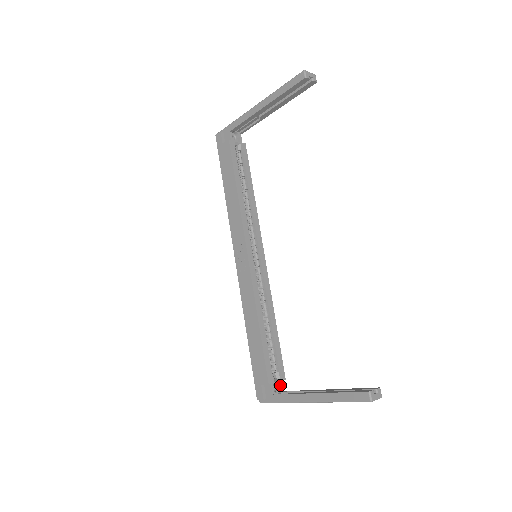
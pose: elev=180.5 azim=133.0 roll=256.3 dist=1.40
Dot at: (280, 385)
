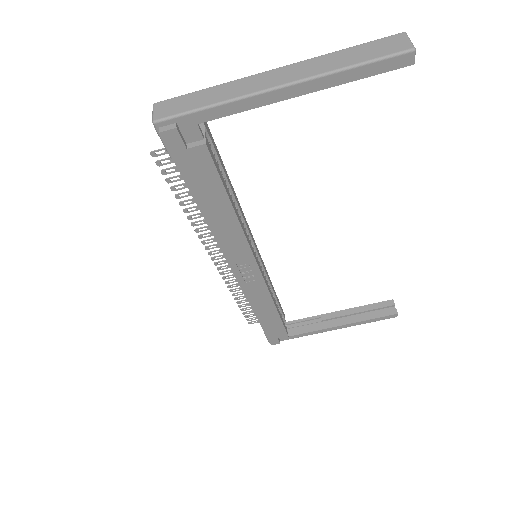
Dot at: occluded
